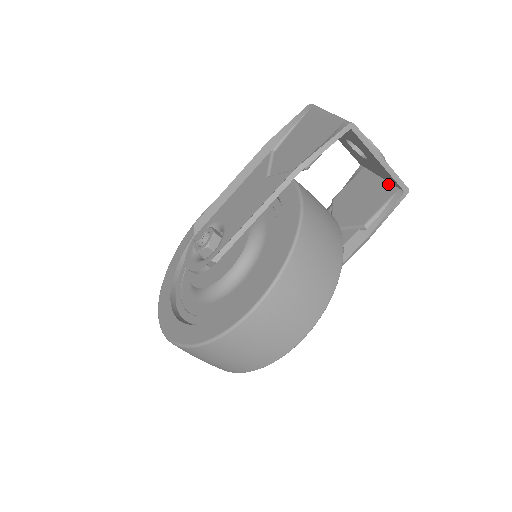
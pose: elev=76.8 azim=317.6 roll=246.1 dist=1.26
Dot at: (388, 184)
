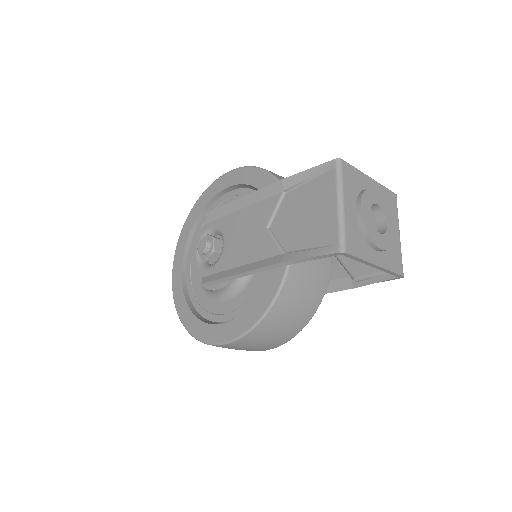
Dot at: occluded
